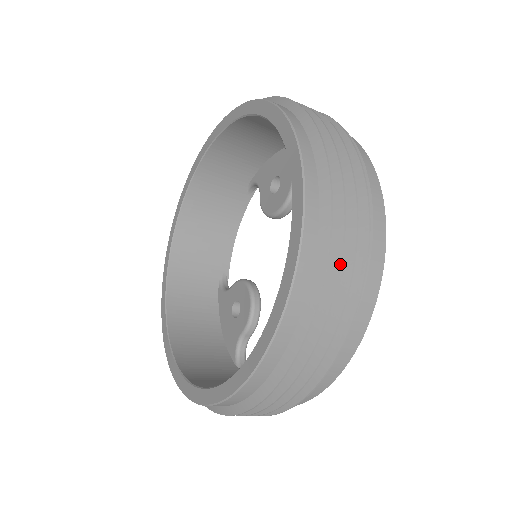
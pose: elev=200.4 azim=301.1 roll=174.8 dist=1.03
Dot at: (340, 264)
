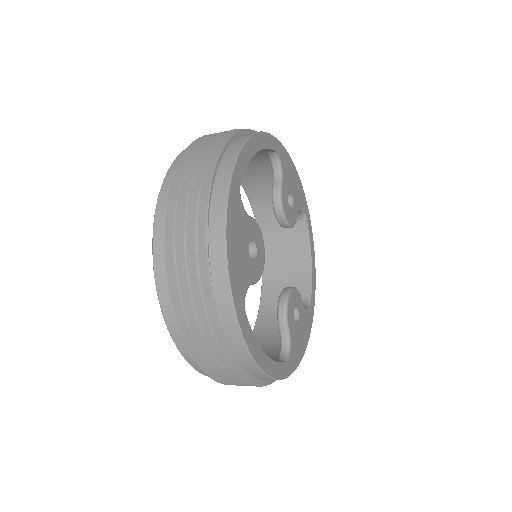
Dot at: (176, 209)
